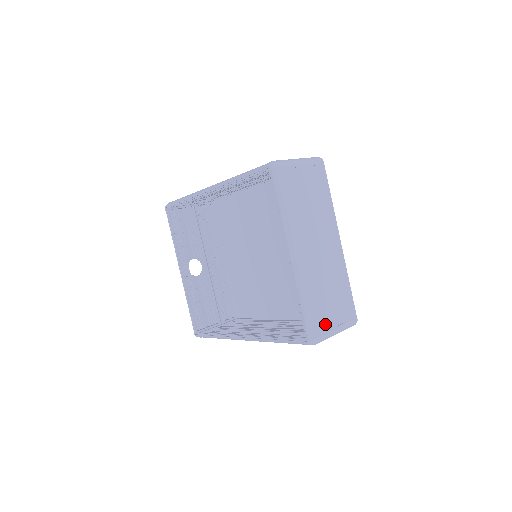
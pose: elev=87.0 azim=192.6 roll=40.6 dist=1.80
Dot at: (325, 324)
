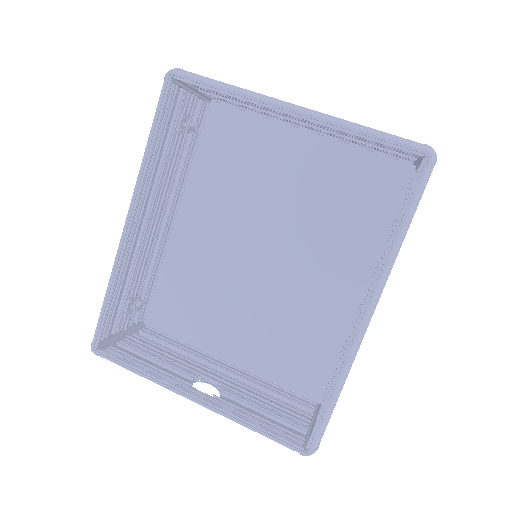
Dot at: occluded
